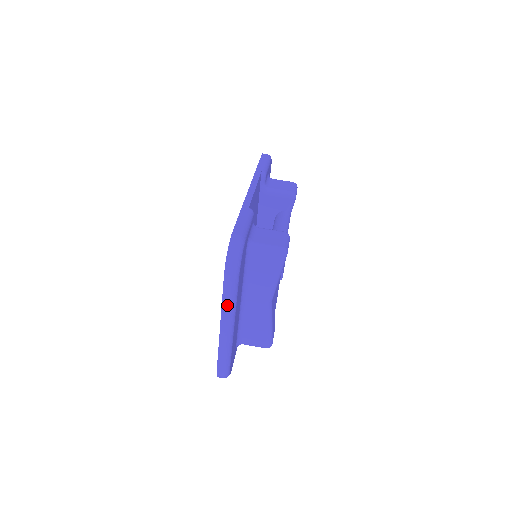
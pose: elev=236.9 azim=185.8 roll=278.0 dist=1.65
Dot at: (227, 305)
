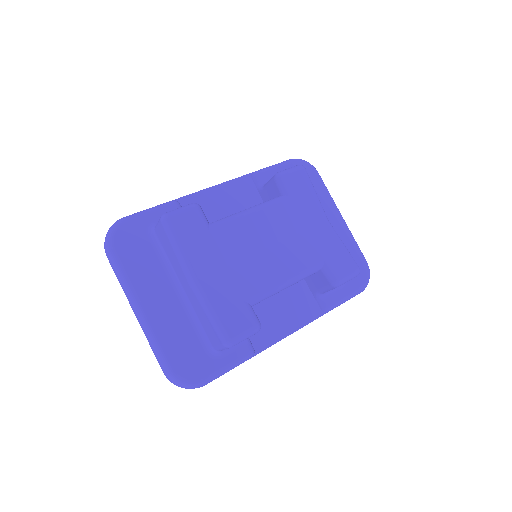
Dot at: (122, 286)
